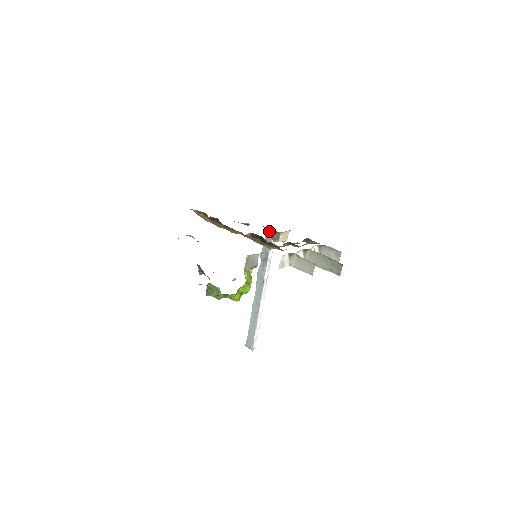
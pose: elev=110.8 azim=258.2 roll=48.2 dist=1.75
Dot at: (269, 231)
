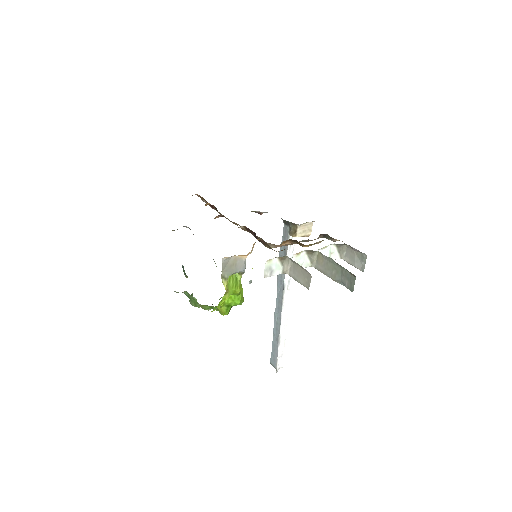
Dot at: (285, 222)
